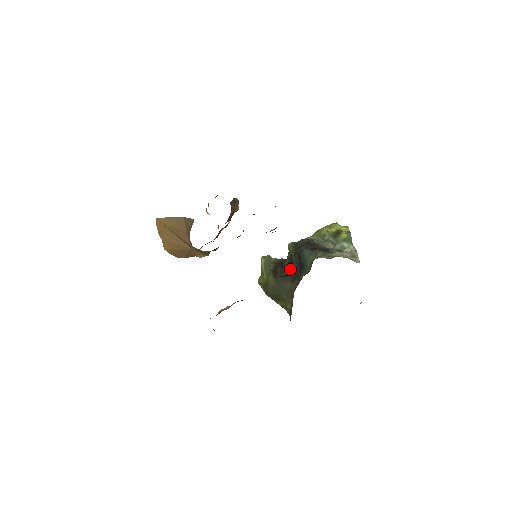
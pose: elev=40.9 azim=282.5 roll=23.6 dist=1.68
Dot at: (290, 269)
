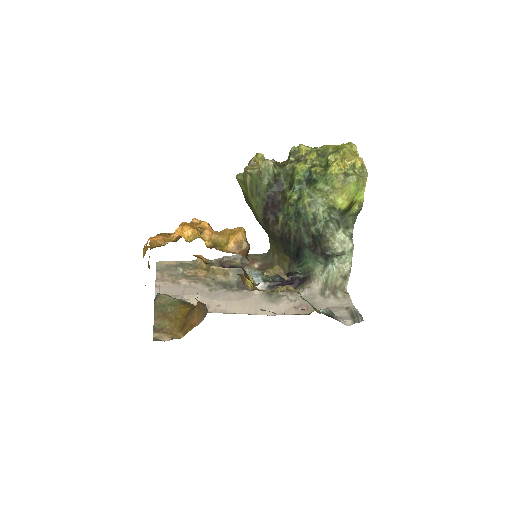
Dot at: (285, 244)
